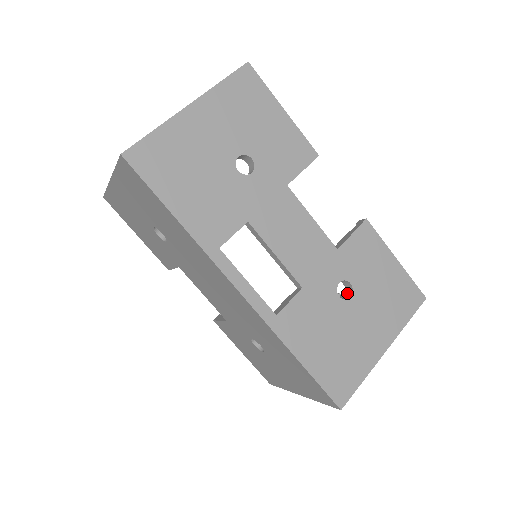
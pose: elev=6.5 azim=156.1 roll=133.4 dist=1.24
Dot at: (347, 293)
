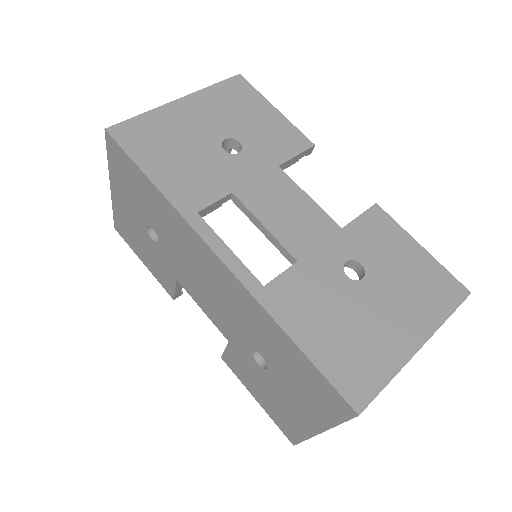
Dot at: (360, 279)
